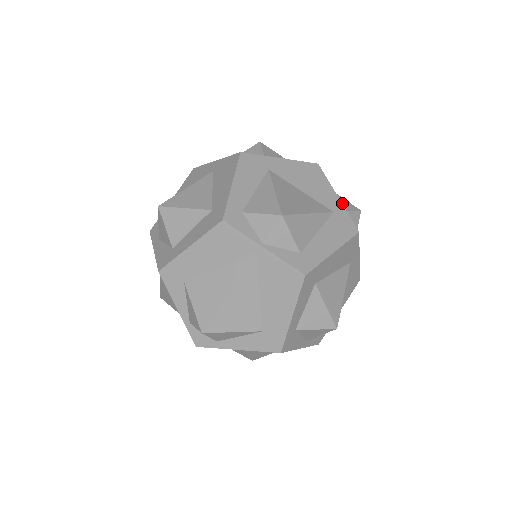
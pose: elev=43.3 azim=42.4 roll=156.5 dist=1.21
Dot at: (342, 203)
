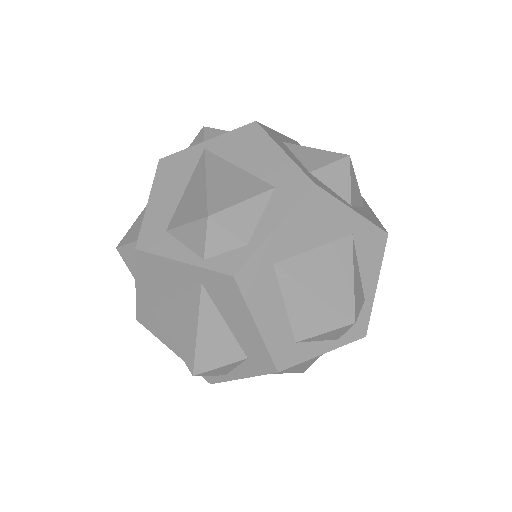
Dot at: occluded
